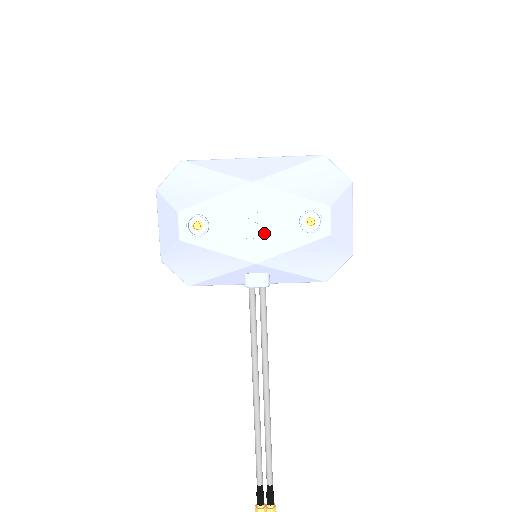
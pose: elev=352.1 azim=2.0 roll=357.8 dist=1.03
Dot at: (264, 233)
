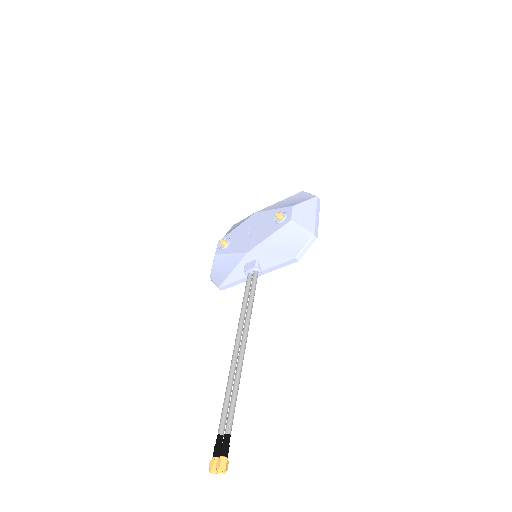
Dot at: (256, 234)
